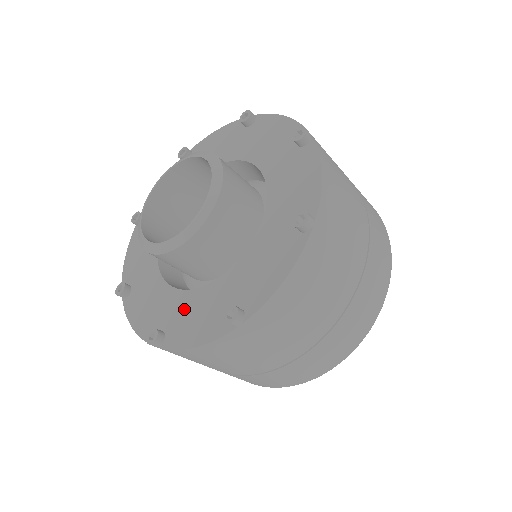
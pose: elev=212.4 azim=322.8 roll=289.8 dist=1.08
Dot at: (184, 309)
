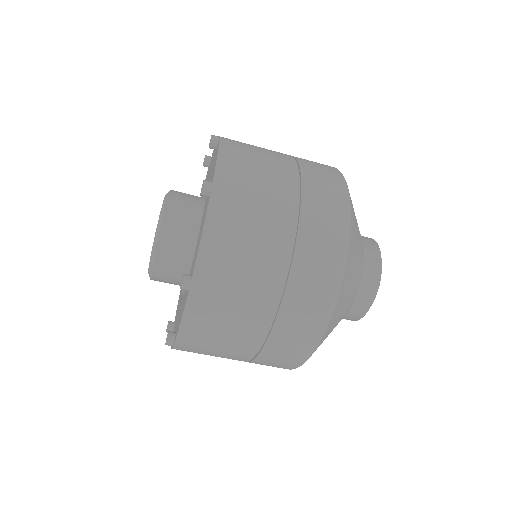
Dot at: (181, 307)
